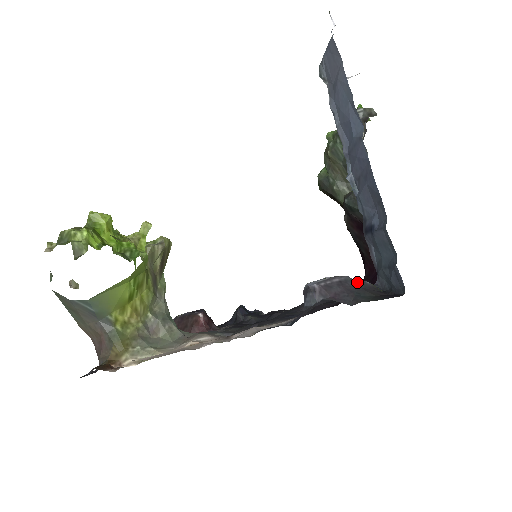
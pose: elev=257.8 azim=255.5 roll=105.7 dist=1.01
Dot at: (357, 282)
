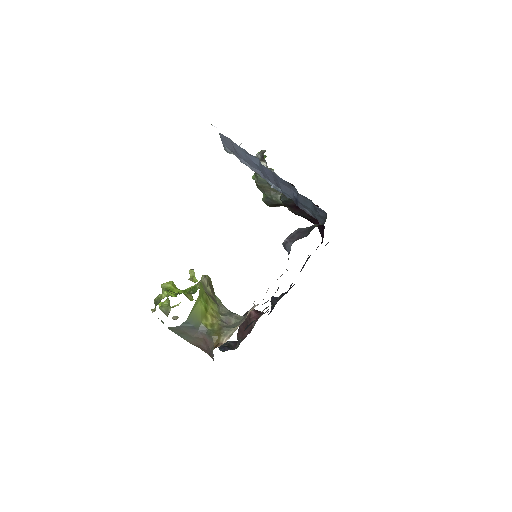
Dot at: (307, 228)
